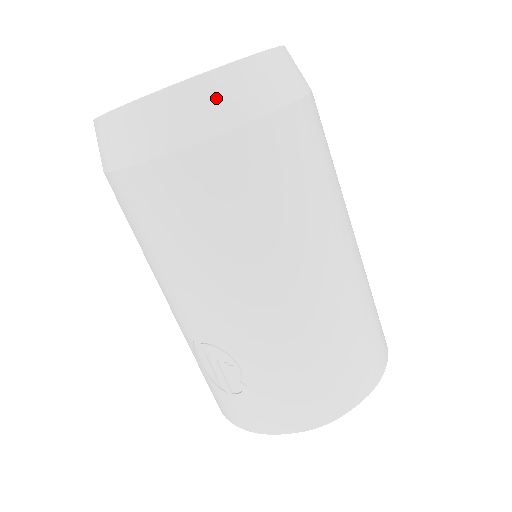
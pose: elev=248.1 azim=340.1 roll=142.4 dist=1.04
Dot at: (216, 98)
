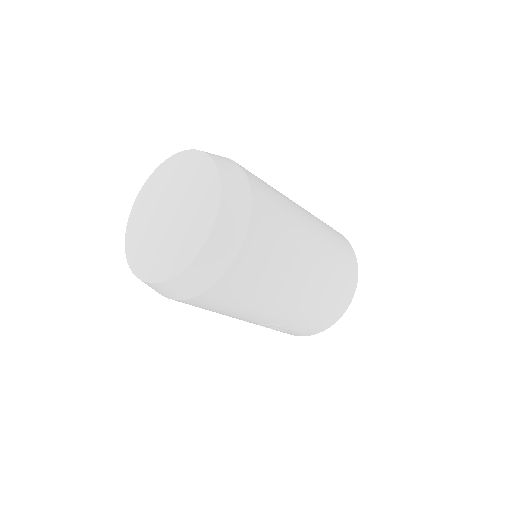
Dot at: (214, 258)
